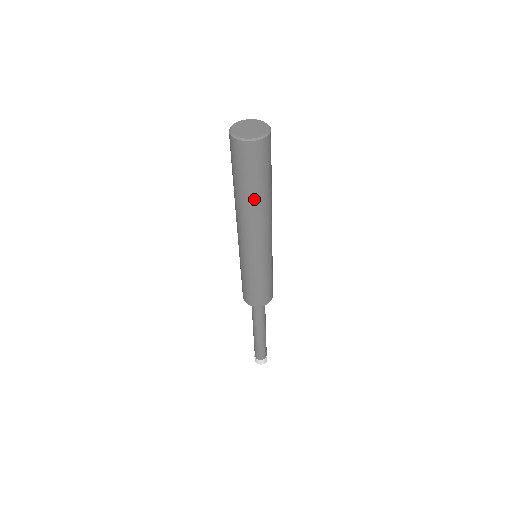
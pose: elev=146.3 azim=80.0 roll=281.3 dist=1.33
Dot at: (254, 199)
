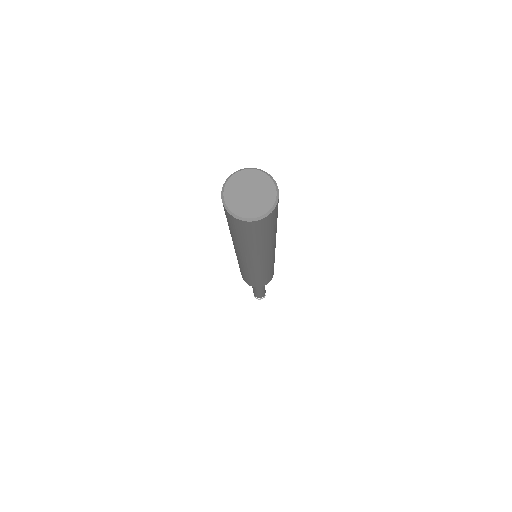
Dot at: (257, 247)
